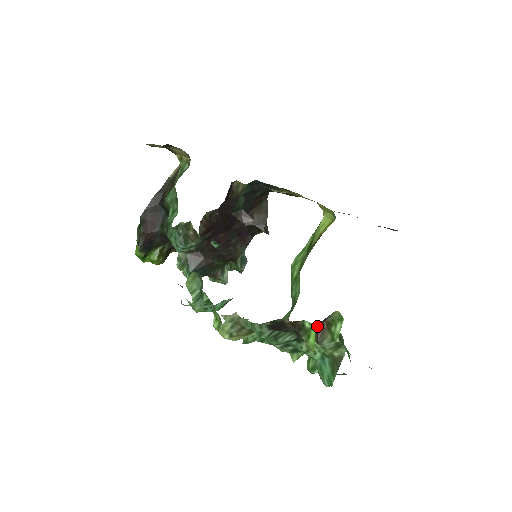
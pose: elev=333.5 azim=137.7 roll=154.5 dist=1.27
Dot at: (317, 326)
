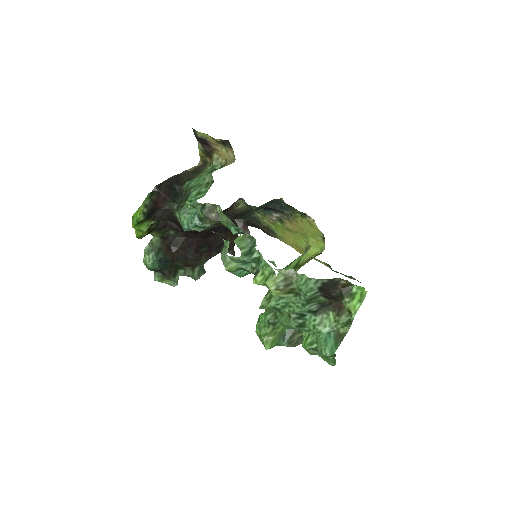
Dot at: occluded
